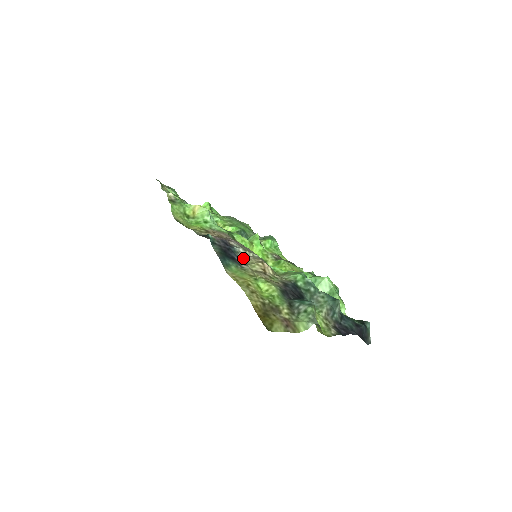
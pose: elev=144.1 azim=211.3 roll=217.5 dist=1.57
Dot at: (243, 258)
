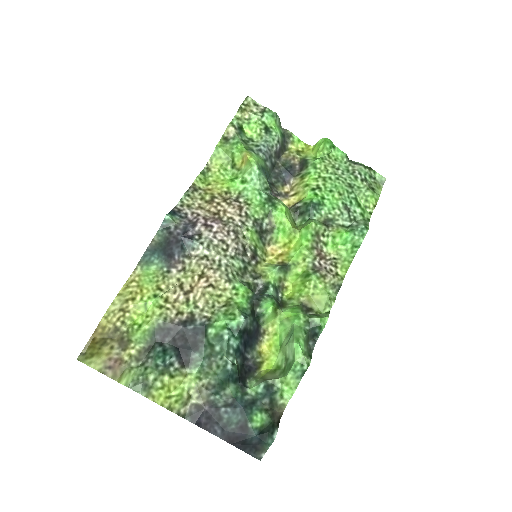
Dot at: (192, 259)
